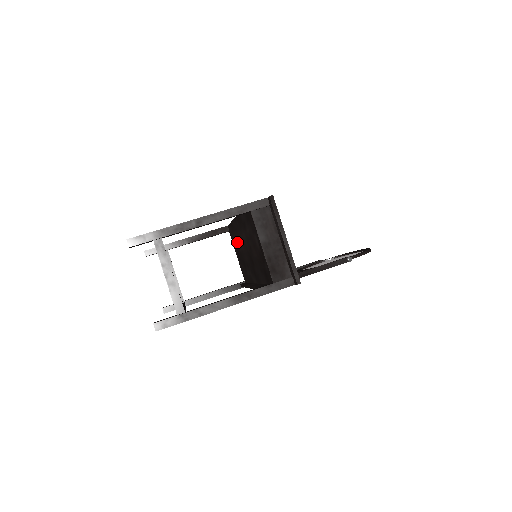
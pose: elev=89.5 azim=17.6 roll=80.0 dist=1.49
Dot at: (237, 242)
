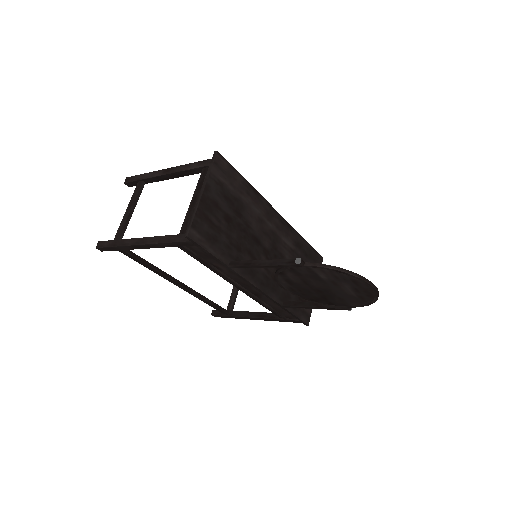
Dot at: occluded
